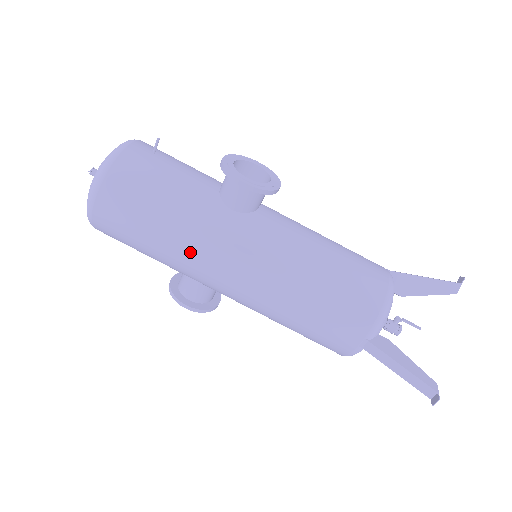
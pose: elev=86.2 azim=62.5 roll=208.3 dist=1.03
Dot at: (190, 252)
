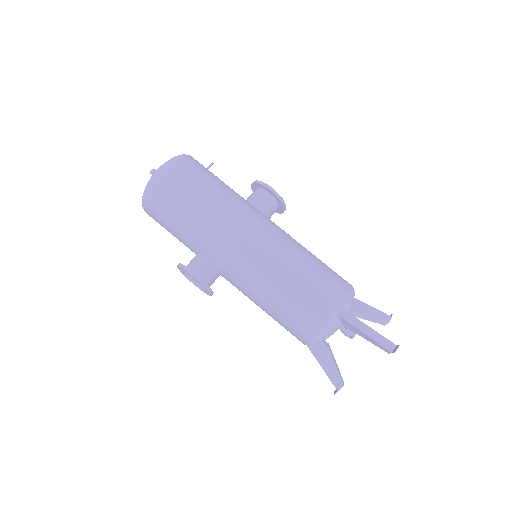
Dot at: (225, 216)
